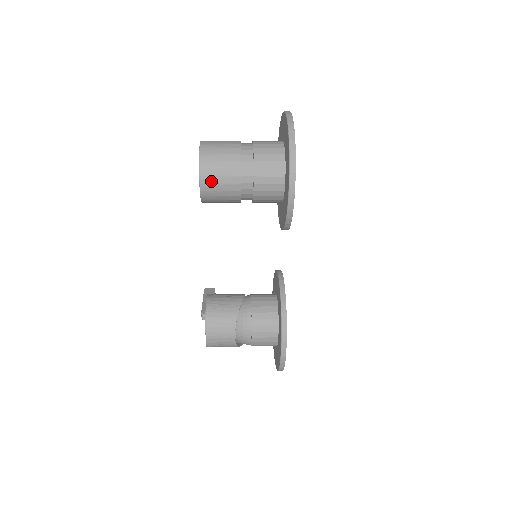
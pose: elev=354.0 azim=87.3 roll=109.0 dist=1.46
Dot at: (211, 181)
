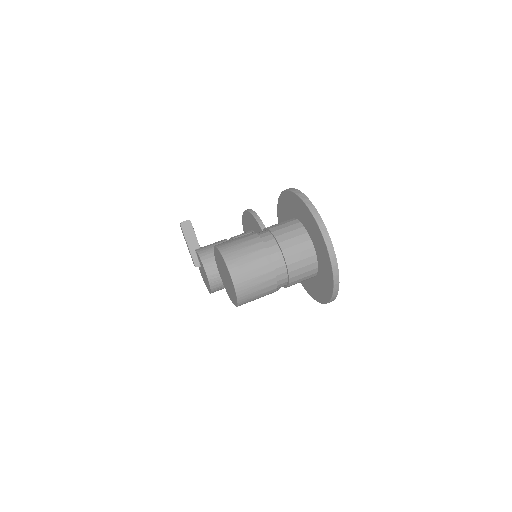
Dot at: occluded
